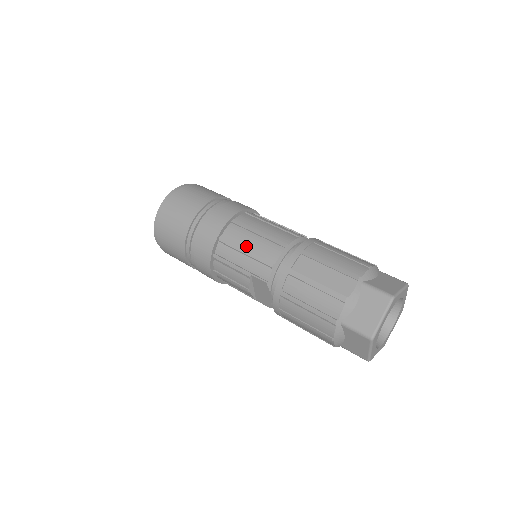
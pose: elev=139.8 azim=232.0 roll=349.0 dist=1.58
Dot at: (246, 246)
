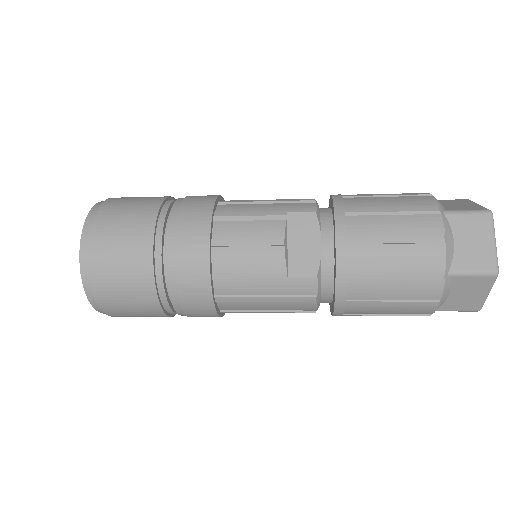
Dot at: occluded
